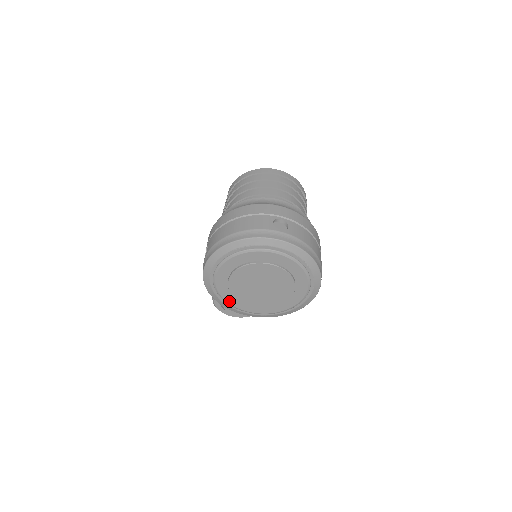
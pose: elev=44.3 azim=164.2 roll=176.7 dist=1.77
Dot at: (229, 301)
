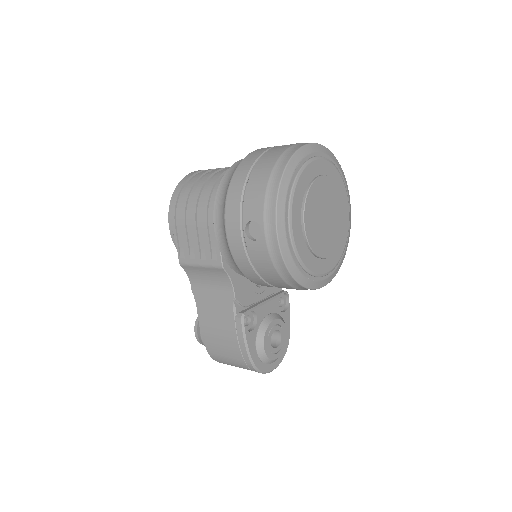
Dot at: (311, 268)
